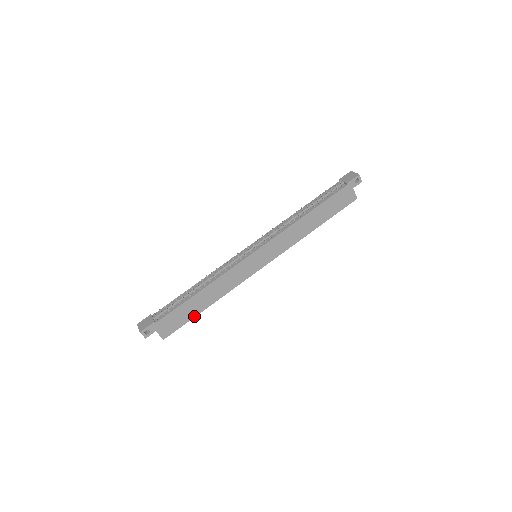
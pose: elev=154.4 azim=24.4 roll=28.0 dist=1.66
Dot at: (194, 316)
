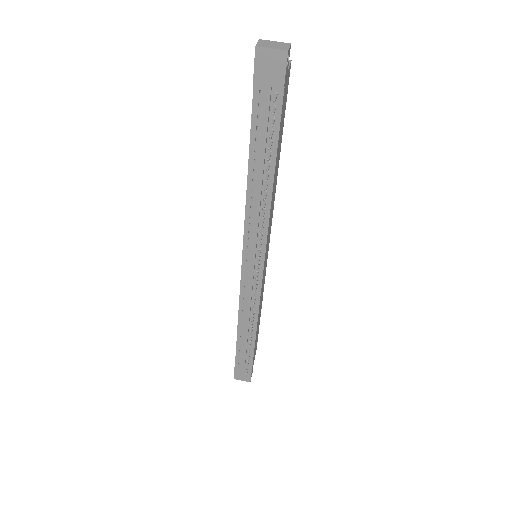
Dot at: occluded
